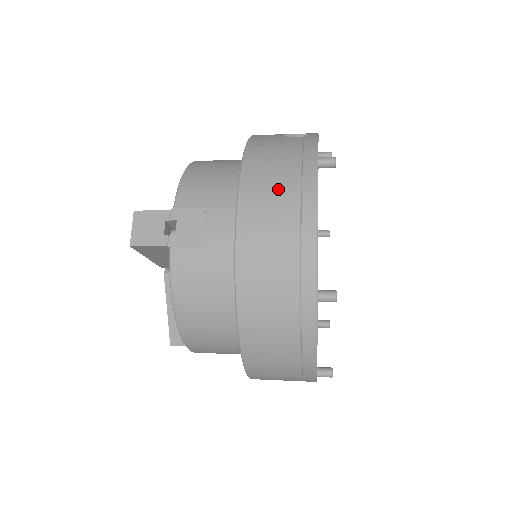
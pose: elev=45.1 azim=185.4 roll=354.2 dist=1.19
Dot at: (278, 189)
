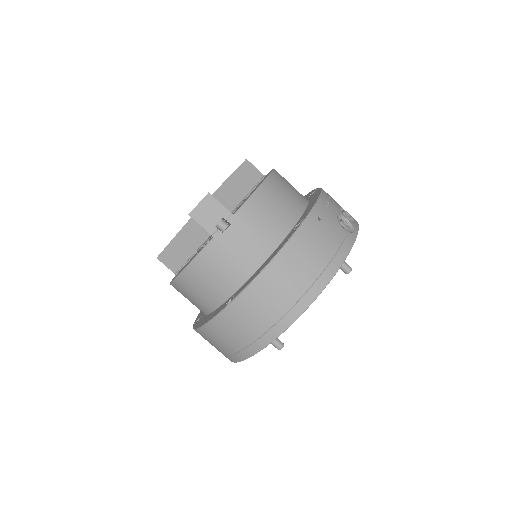
Dot at: (304, 268)
